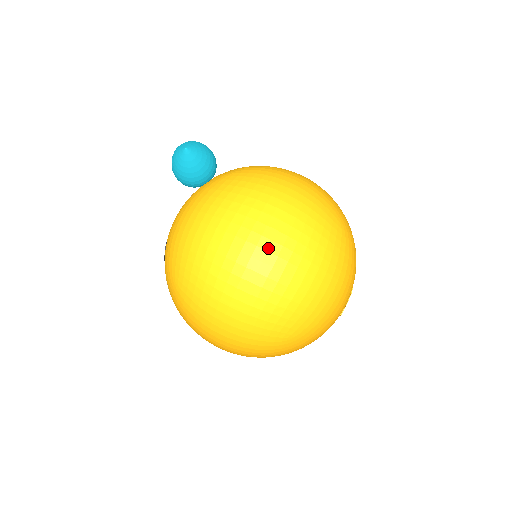
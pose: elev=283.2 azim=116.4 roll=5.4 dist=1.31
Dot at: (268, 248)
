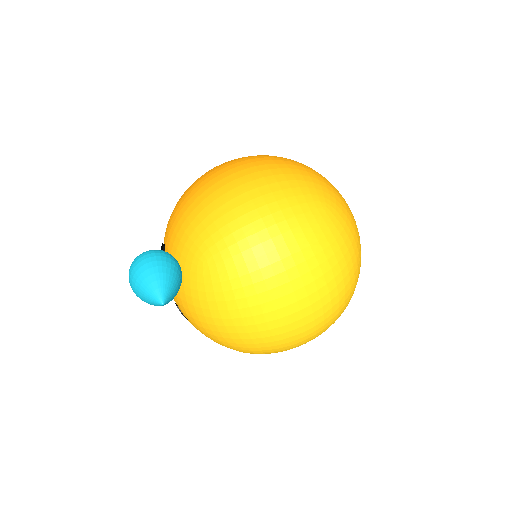
Dot at: (309, 303)
